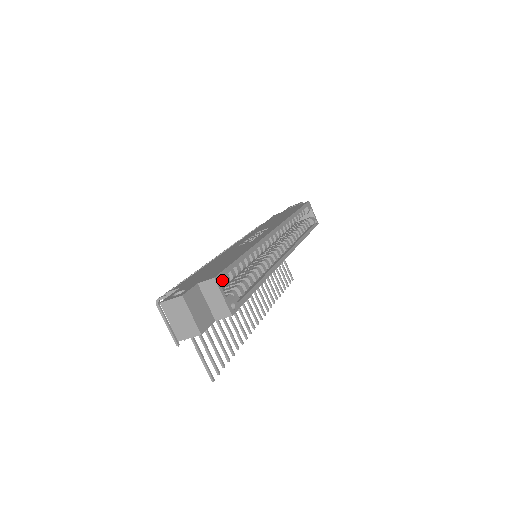
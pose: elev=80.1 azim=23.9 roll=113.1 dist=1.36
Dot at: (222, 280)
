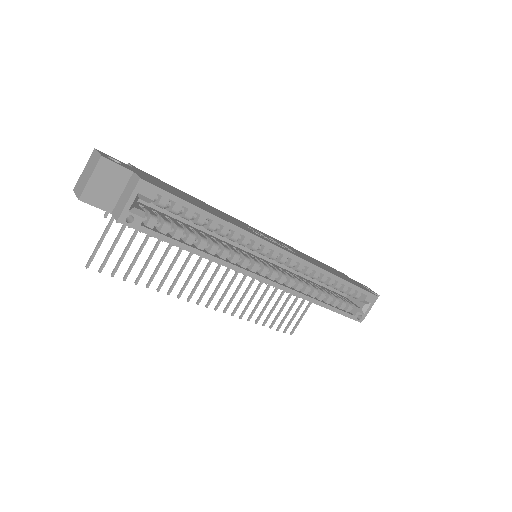
Dot at: (148, 191)
